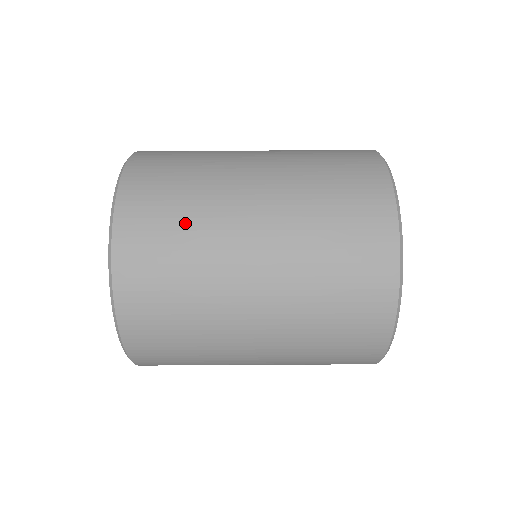
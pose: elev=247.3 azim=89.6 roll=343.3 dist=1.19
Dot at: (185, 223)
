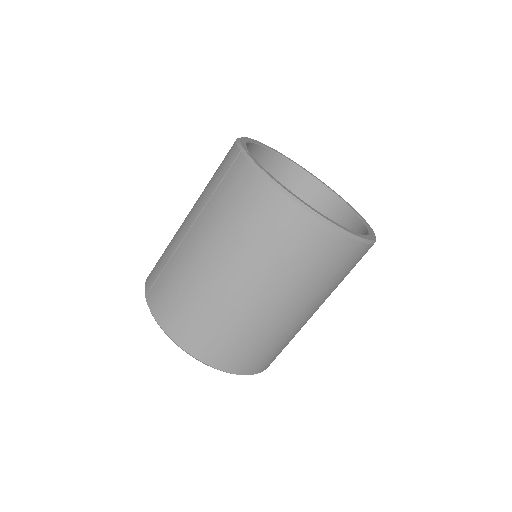
Dot at: (231, 331)
